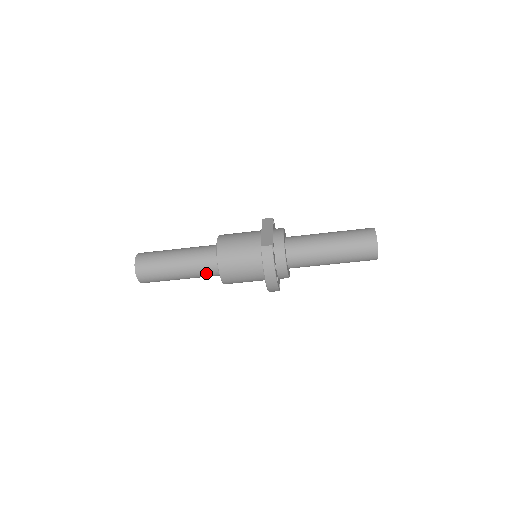
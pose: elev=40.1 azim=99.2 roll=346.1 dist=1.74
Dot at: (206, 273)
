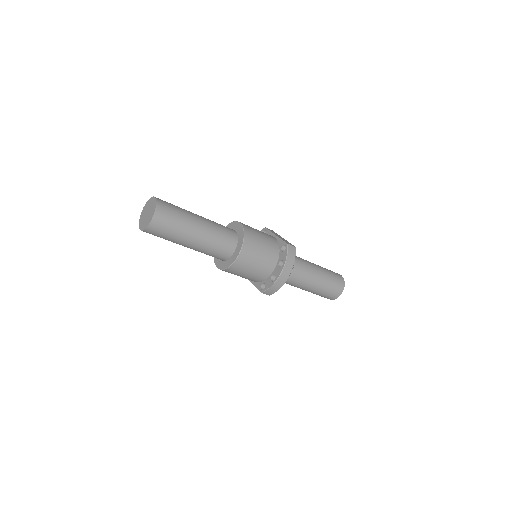
Dot at: (219, 249)
